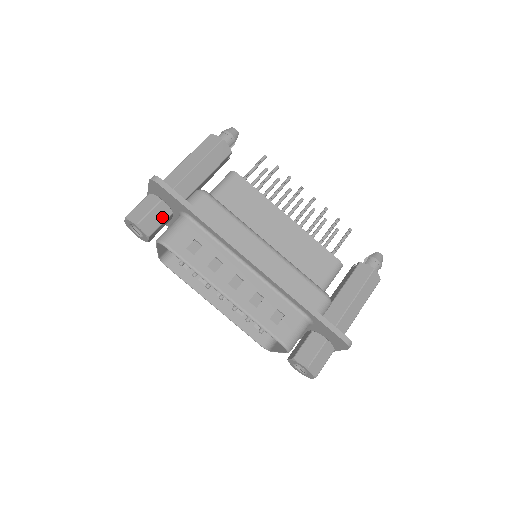
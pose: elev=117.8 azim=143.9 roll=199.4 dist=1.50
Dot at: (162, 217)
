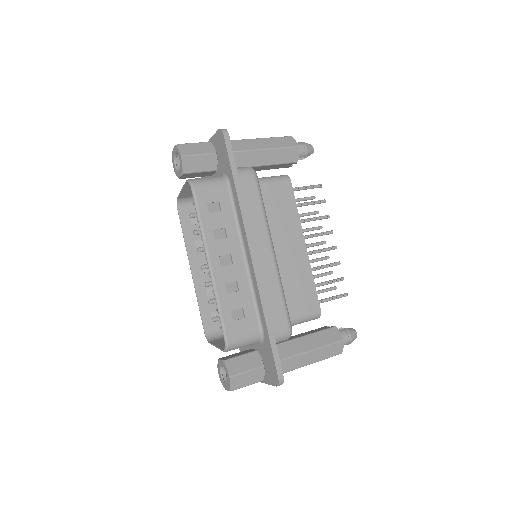
Dot at: (206, 167)
